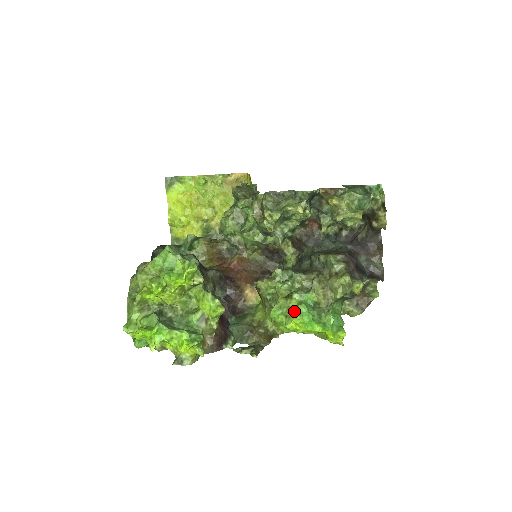
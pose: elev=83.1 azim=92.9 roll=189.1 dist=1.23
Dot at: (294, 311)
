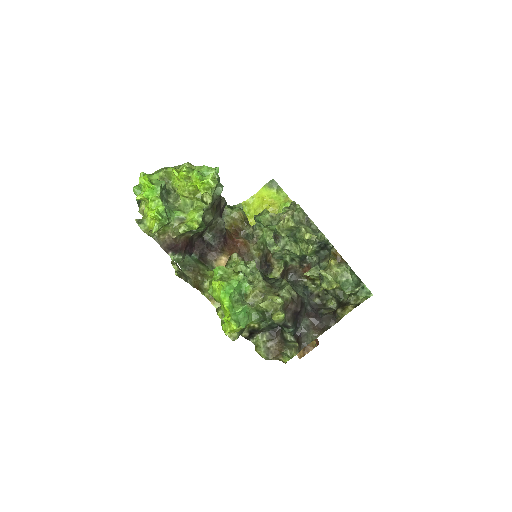
Dot at: (229, 279)
